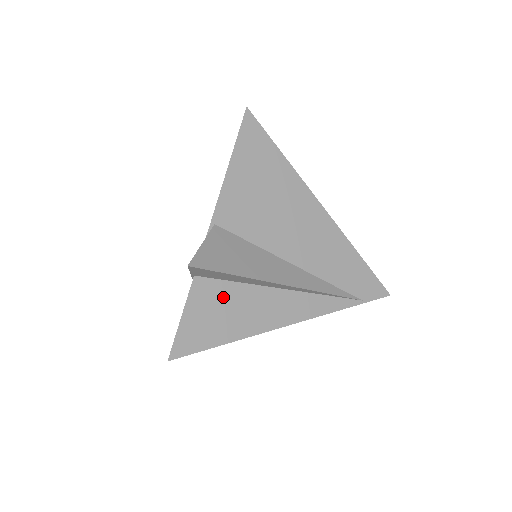
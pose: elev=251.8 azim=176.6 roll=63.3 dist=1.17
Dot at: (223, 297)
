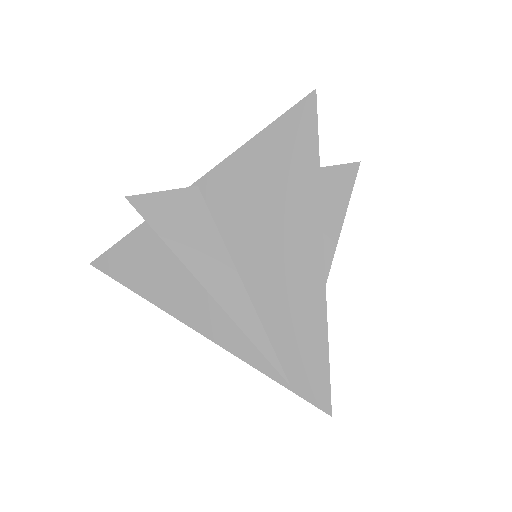
Dot at: (160, 254)
